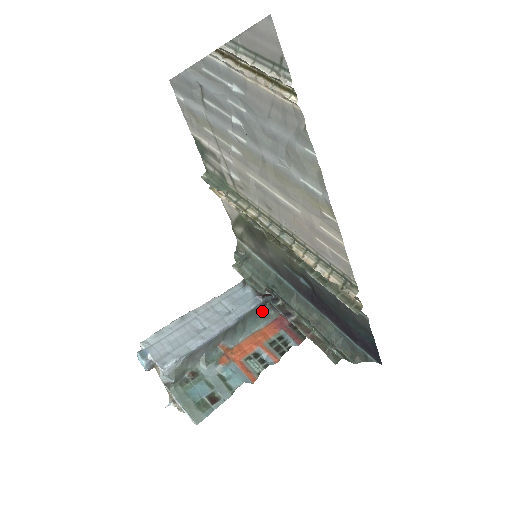
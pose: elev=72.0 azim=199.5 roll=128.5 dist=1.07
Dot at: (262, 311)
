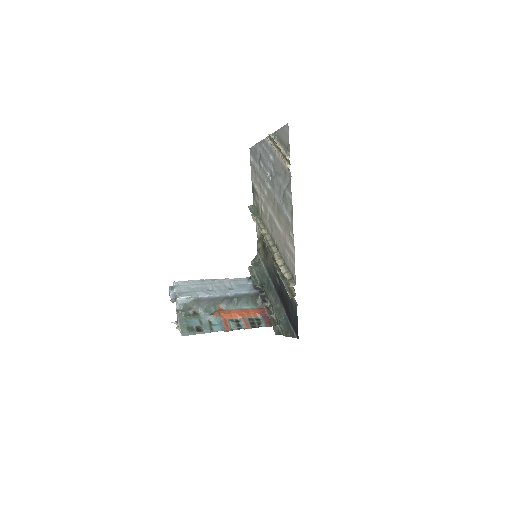
Dot at: (254, 299)
